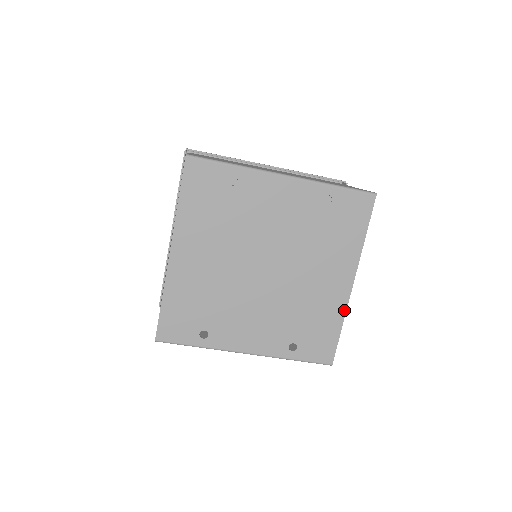
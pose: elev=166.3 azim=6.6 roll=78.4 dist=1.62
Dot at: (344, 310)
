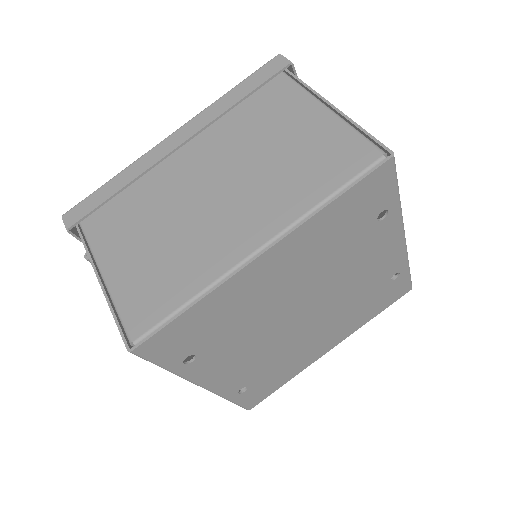
Dot at: (304, 368)
